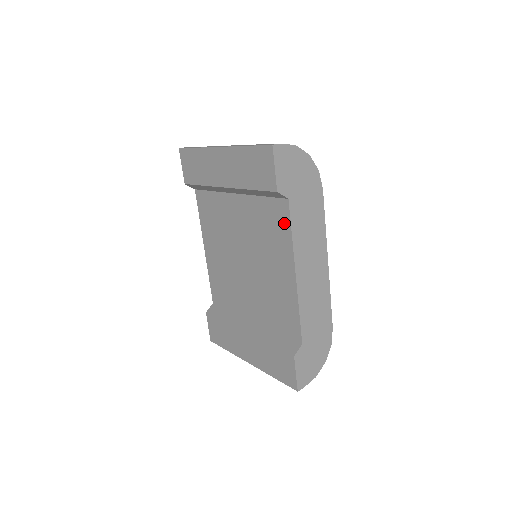
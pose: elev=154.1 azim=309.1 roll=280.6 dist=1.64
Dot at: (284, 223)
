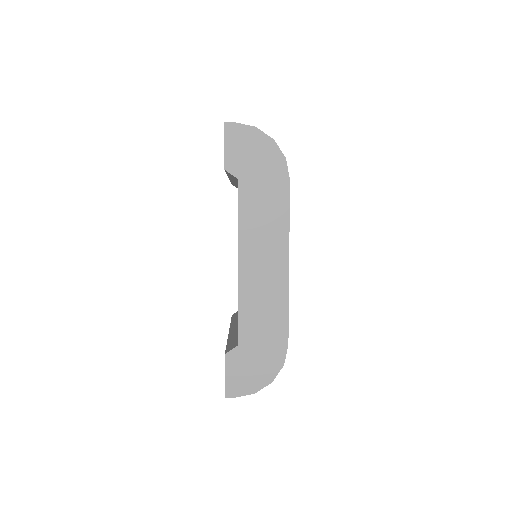
Dot at: occluded
